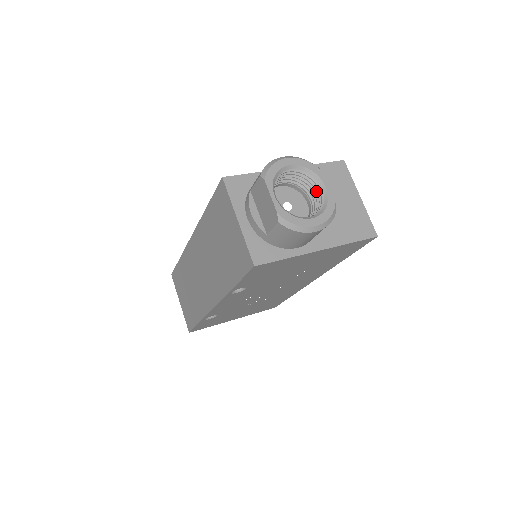
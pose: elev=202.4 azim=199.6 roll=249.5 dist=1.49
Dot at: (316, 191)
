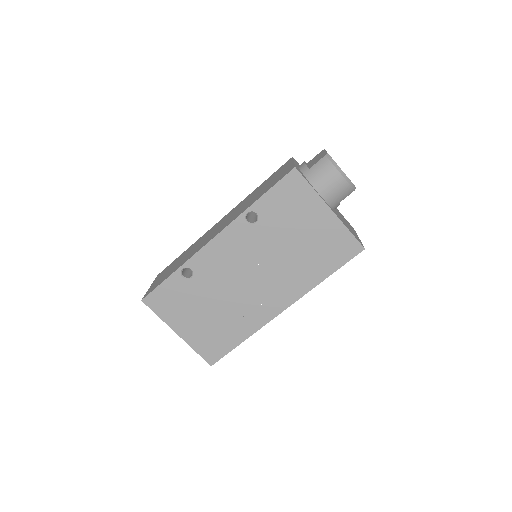
Dot at: occluded
